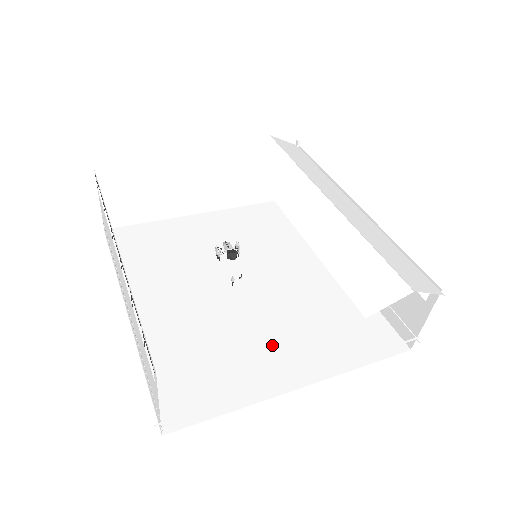
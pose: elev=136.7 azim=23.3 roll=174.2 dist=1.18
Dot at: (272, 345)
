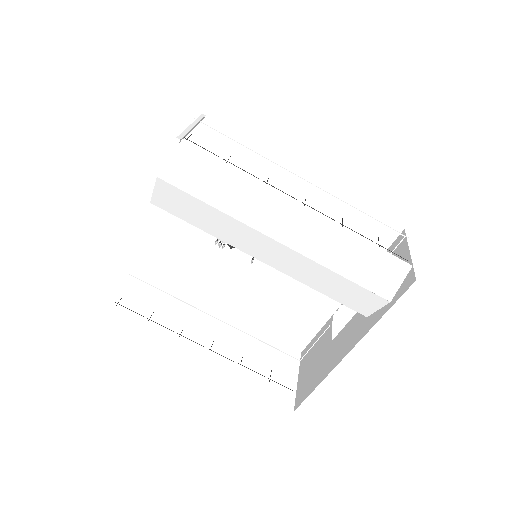
Dot at: occluded
